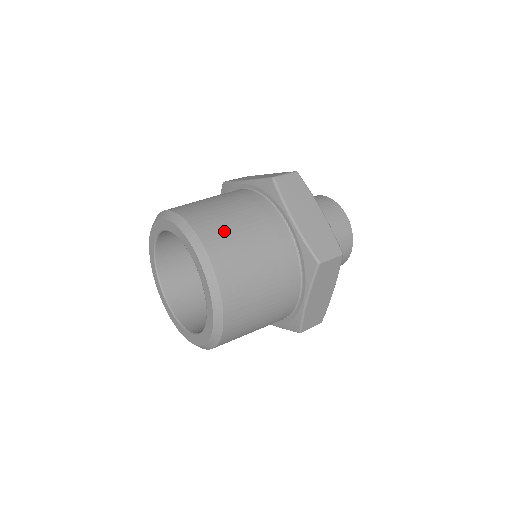
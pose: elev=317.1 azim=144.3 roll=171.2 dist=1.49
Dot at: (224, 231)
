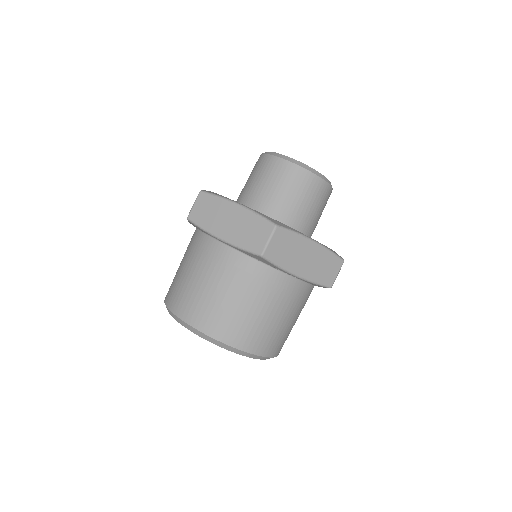
Dot at: (252, 328)
